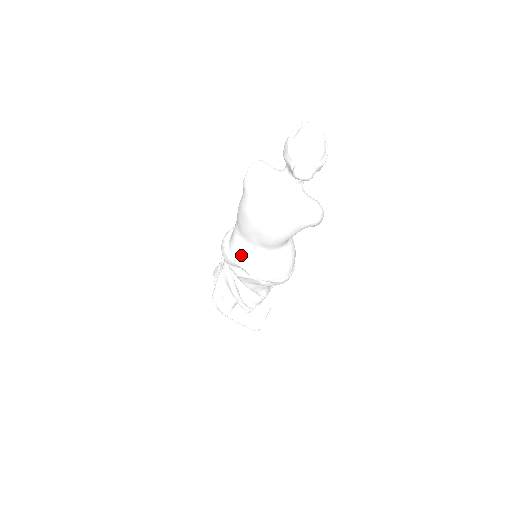
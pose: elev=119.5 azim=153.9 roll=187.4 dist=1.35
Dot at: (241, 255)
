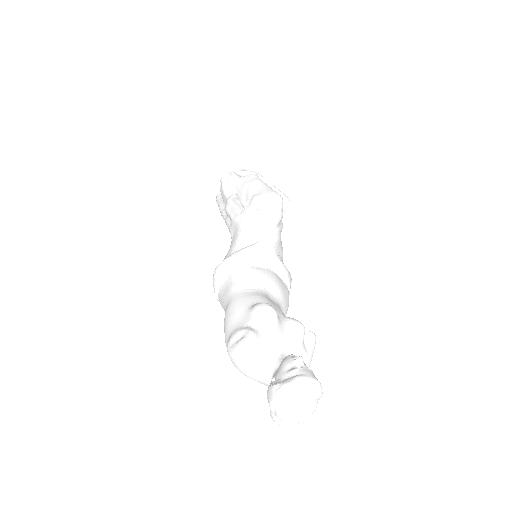
Dot at: occluded
